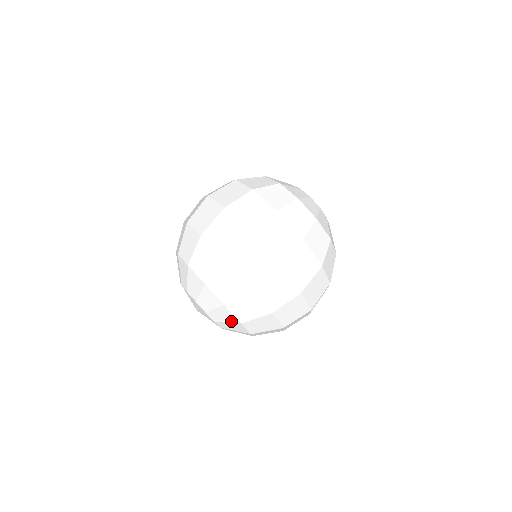
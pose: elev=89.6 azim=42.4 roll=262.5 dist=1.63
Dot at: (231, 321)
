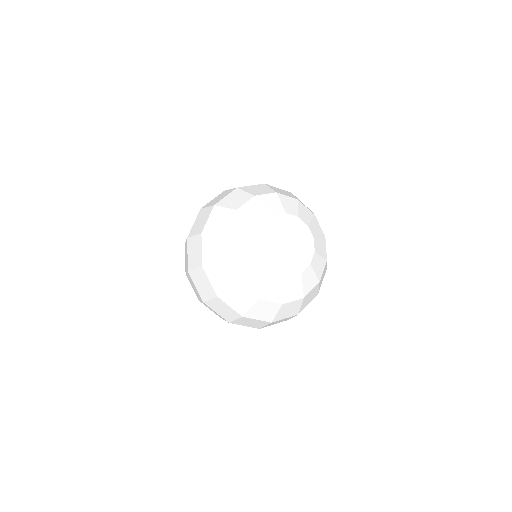
Dot at: occluded
